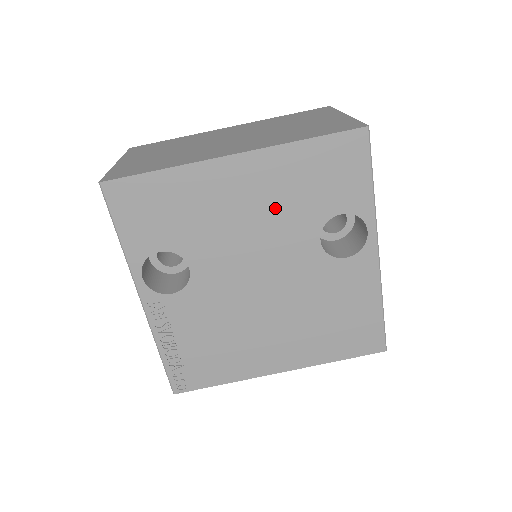
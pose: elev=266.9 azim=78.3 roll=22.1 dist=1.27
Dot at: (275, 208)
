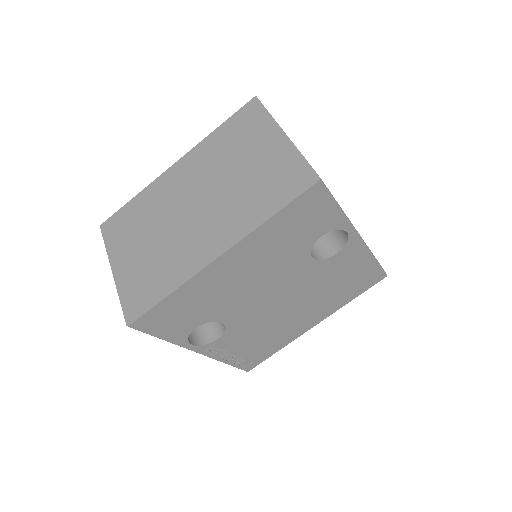
Dot at: (268, 263)
